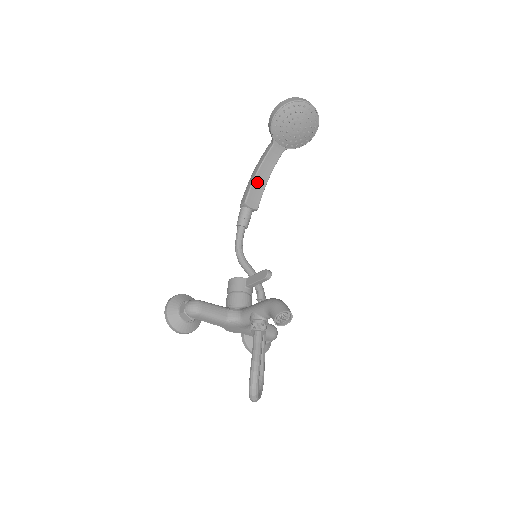
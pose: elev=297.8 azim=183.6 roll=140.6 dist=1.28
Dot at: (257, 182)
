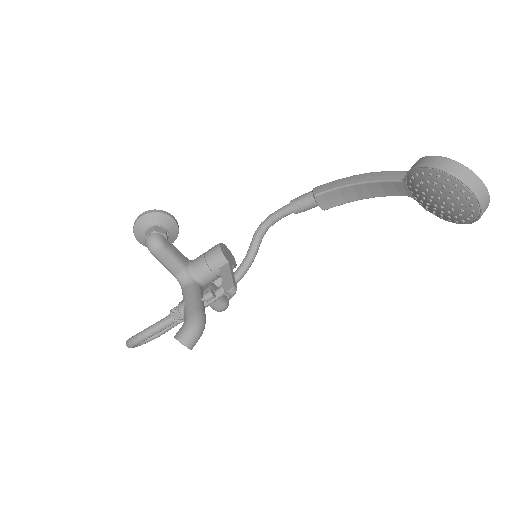
Dot at: (349, 190)
